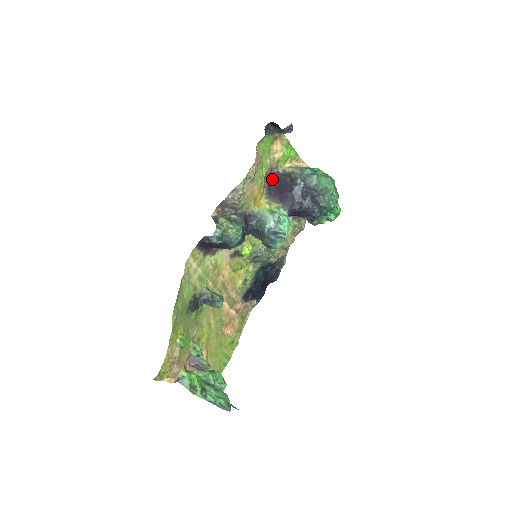
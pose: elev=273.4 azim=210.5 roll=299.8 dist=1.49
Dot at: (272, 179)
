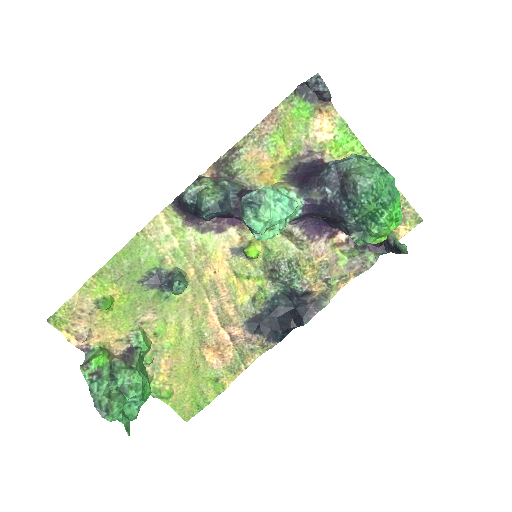
Dot at: (307, 164)
